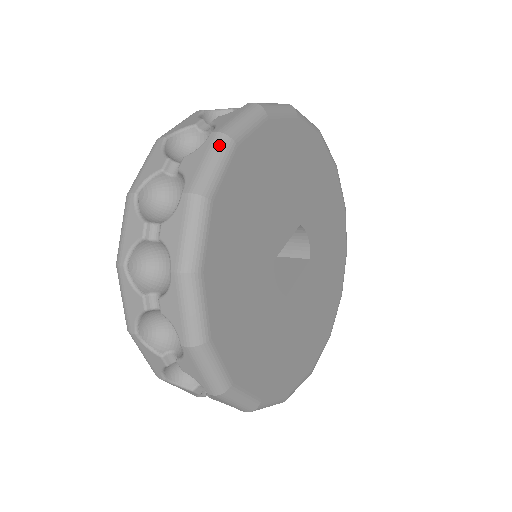
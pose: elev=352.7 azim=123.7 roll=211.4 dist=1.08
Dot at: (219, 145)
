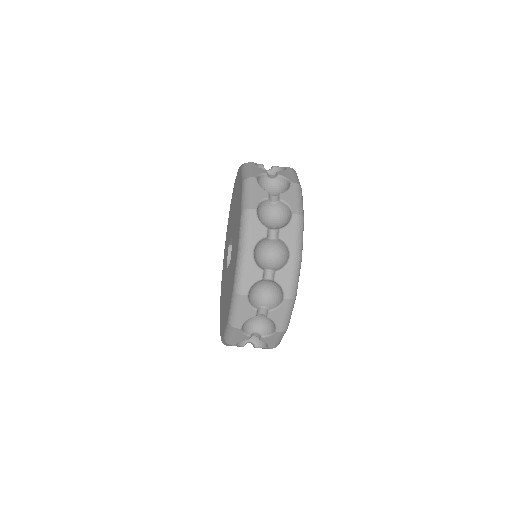
Dot at: occluded
